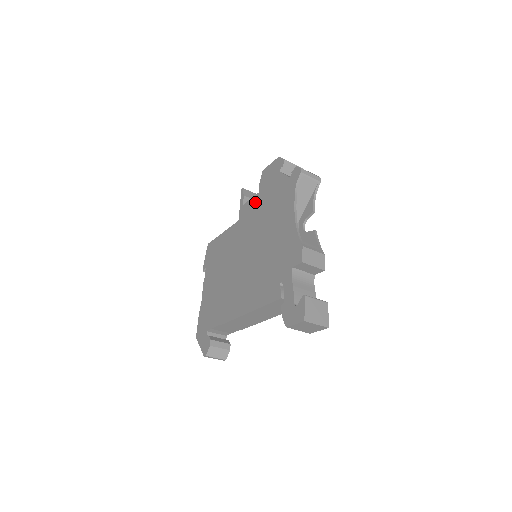
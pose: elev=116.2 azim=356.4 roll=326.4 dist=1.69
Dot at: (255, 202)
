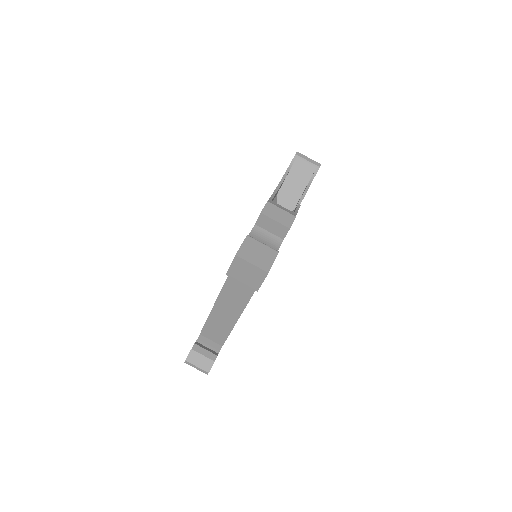
Dot at: occluded
